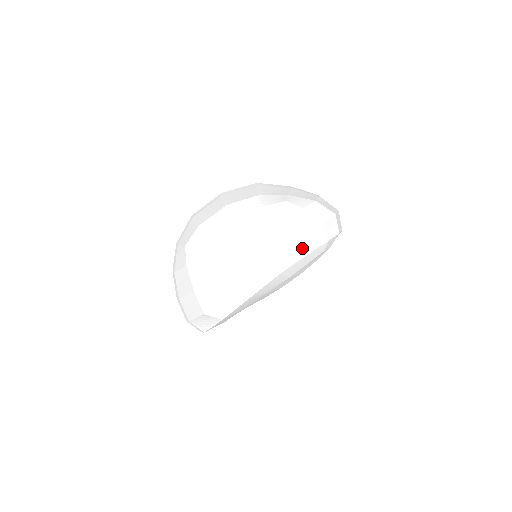
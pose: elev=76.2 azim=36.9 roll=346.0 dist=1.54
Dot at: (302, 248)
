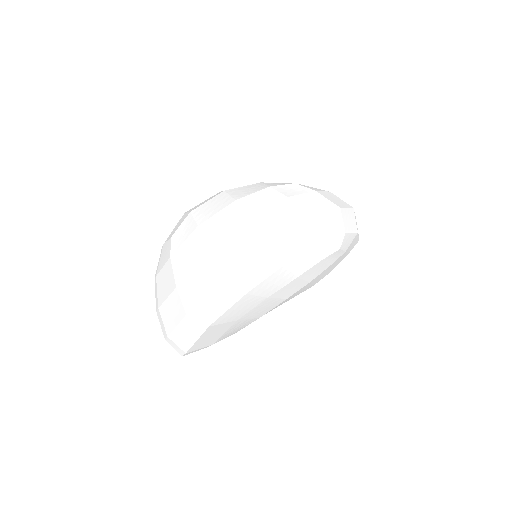
Dot at: (314, 233)
